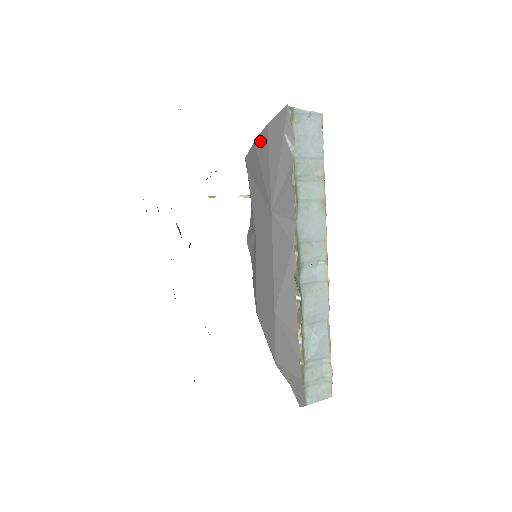
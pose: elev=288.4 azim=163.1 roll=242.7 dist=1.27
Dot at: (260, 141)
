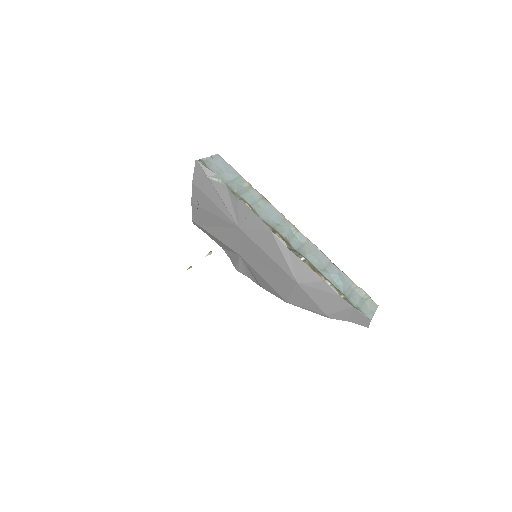
Dot at: (195, 197)
